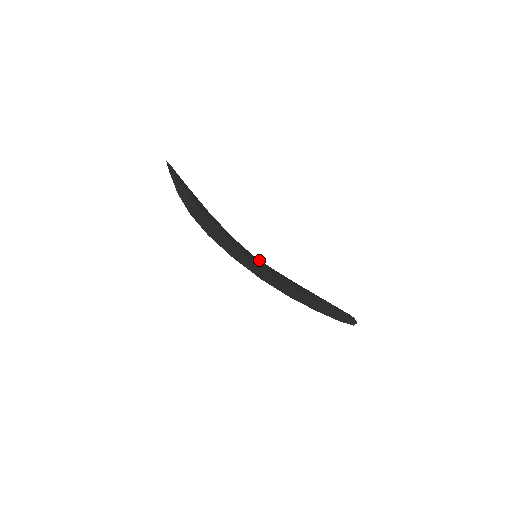
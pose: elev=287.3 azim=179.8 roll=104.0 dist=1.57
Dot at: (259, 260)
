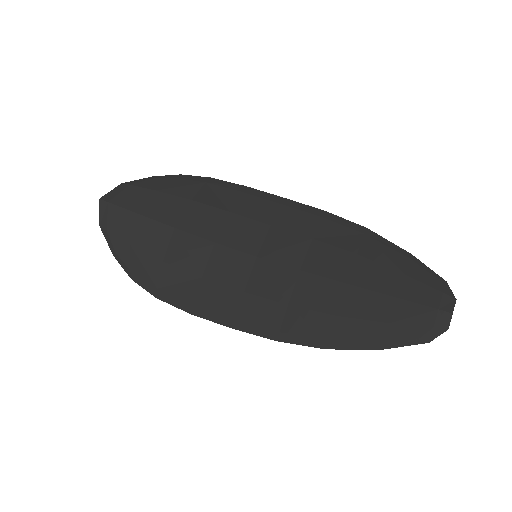
Dot at: (262, 259)
